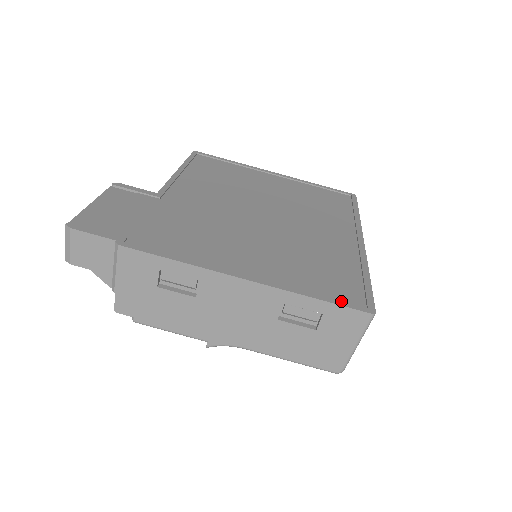
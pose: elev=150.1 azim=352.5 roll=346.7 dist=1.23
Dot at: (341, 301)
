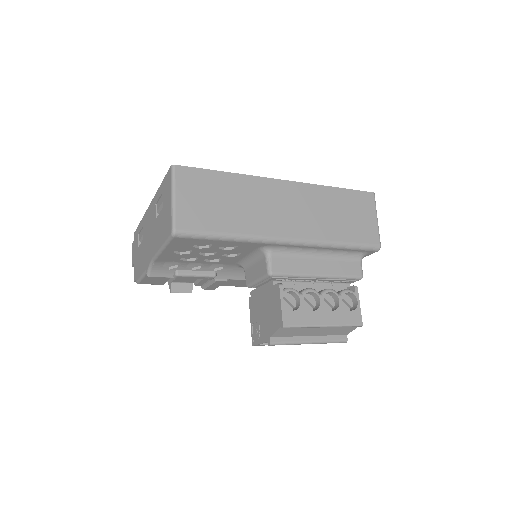
Dot at: occluded
